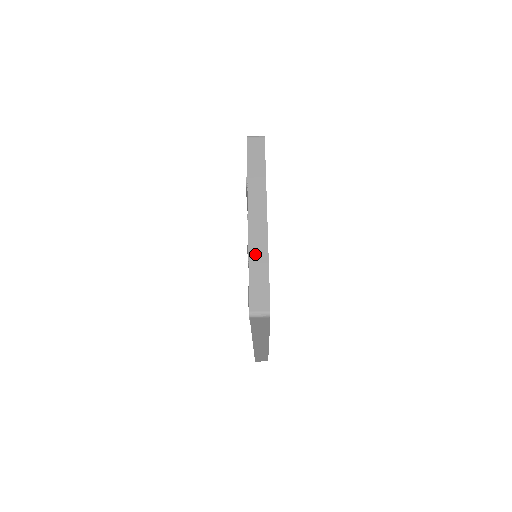
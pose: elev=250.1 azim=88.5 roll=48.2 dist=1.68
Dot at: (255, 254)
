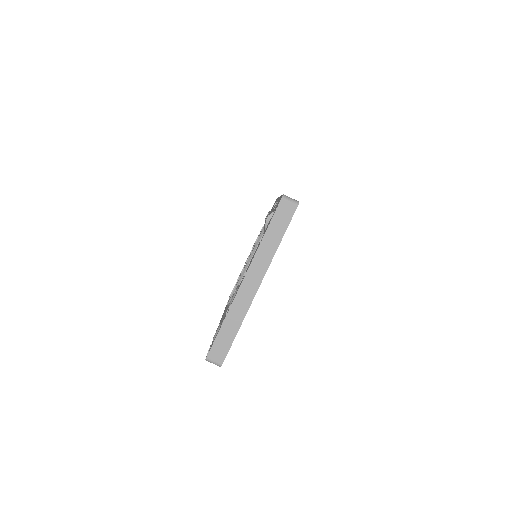
Dot at: (233, 314)
